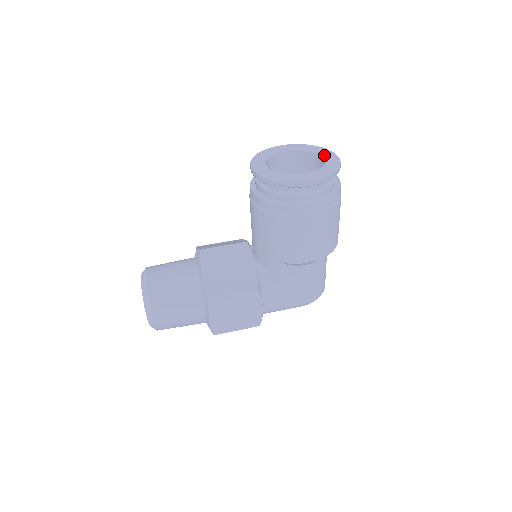
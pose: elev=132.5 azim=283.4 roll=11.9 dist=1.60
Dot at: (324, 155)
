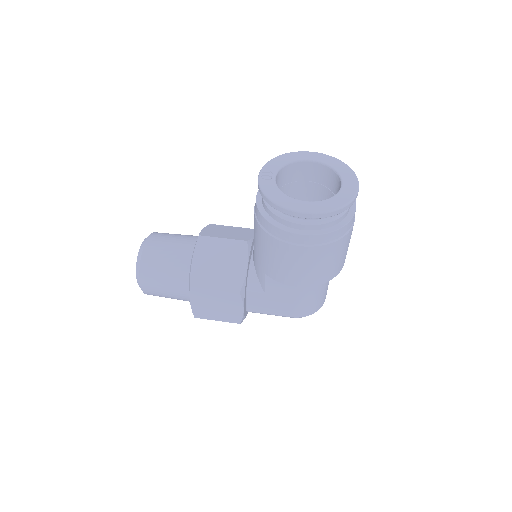
Dot at: (344, 181)
